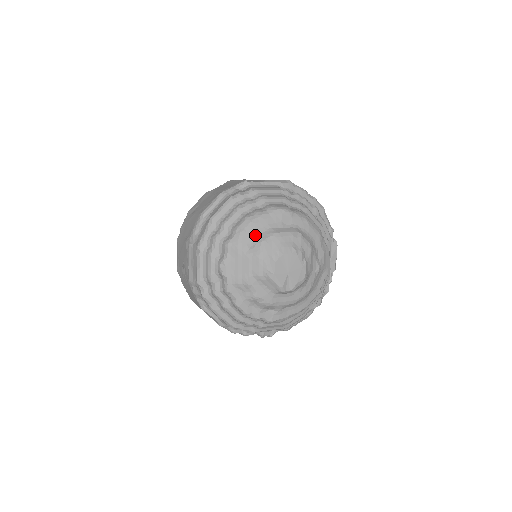
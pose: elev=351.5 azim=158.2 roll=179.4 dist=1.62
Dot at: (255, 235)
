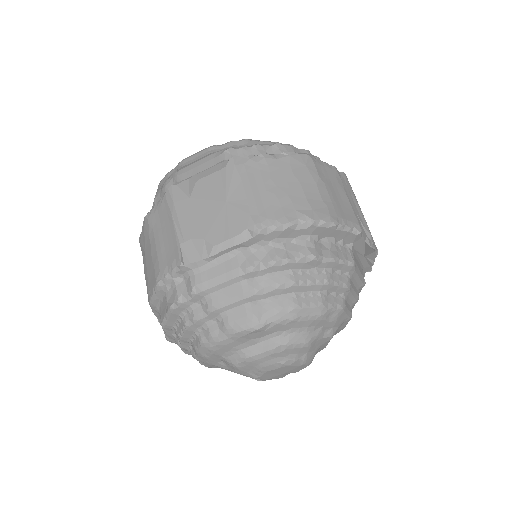
Dot at: (222, 358)
